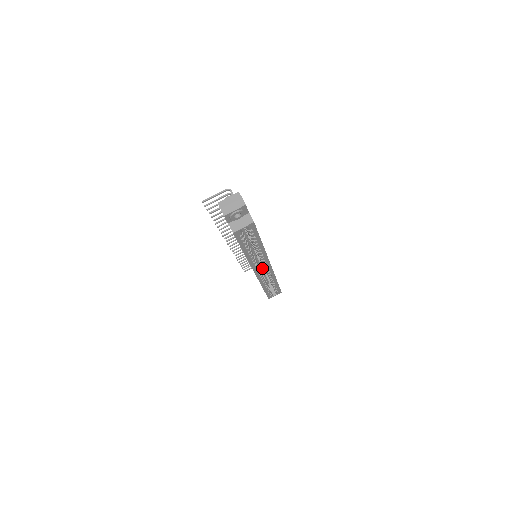
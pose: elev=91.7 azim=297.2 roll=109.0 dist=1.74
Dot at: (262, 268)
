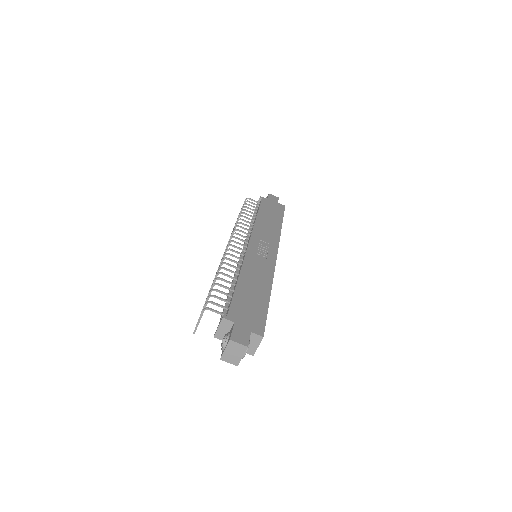
Dot at: occluded
